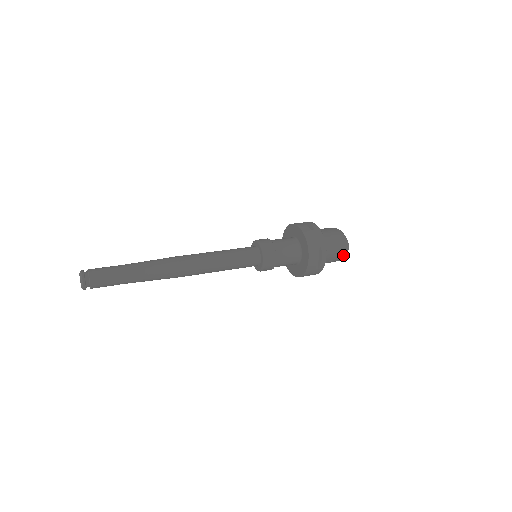
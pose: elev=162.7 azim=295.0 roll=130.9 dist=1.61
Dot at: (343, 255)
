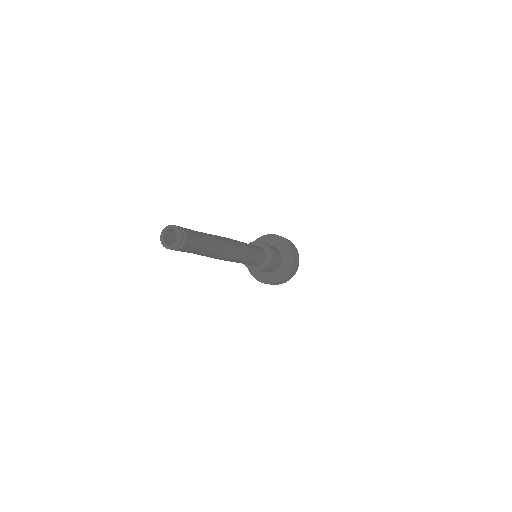
Dot at: occluded
